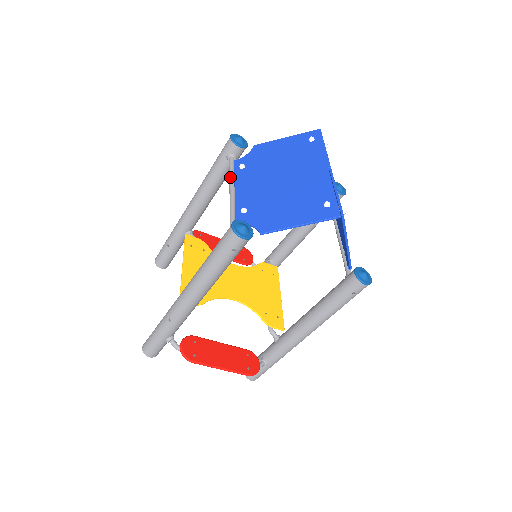
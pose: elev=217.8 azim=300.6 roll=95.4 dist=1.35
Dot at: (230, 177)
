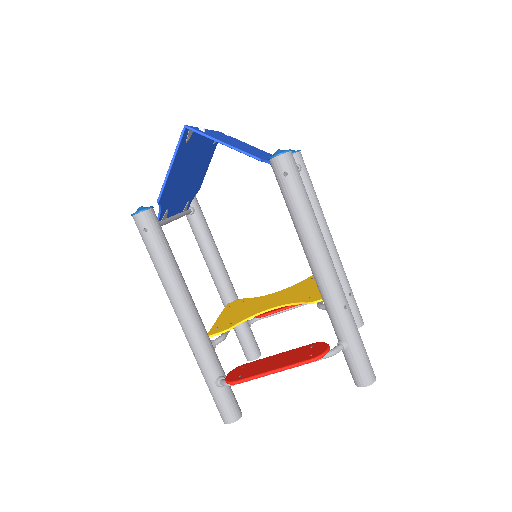
Dot at: occluded
